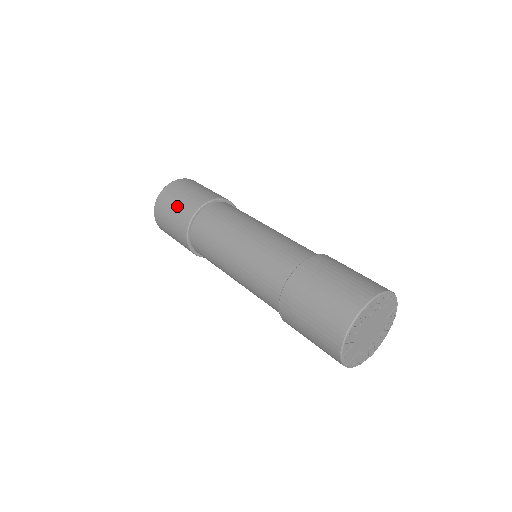
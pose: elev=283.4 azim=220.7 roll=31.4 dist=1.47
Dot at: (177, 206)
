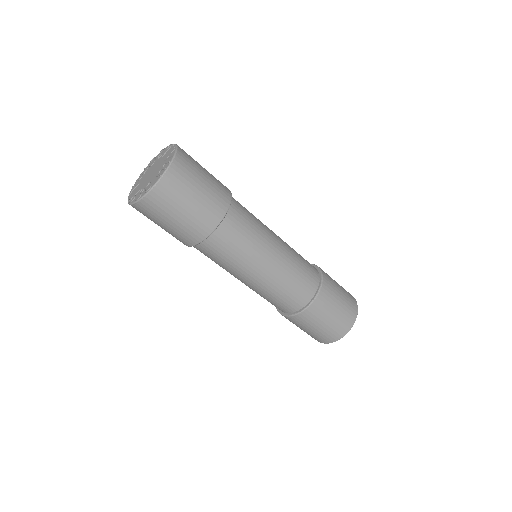
Dot at: (184, 218)
